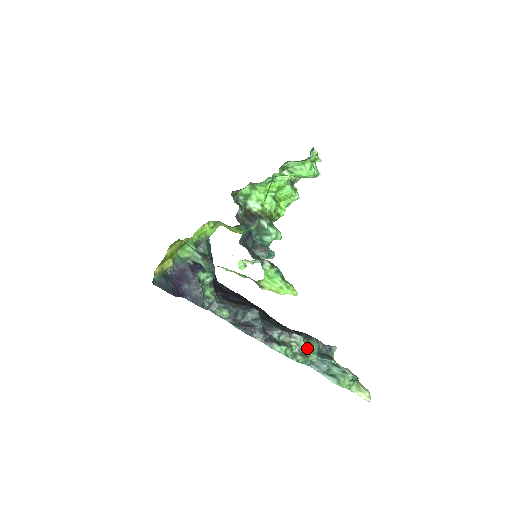
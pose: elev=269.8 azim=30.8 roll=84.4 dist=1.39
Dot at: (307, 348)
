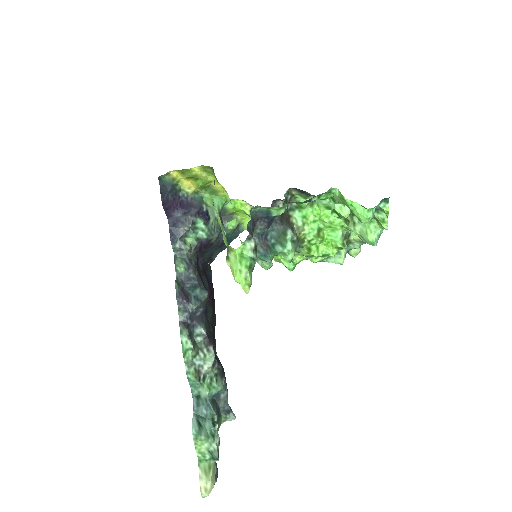
Dot at: (209, 377)
